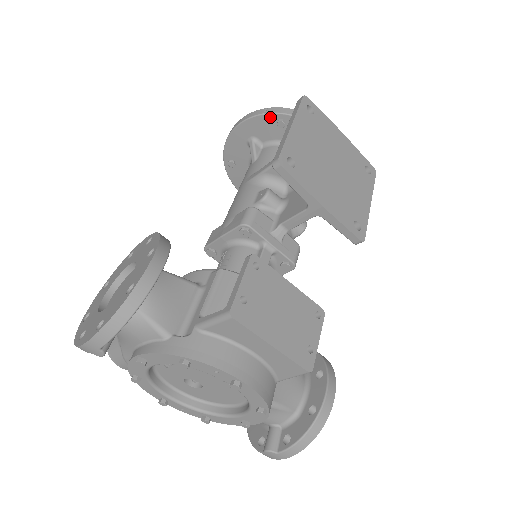
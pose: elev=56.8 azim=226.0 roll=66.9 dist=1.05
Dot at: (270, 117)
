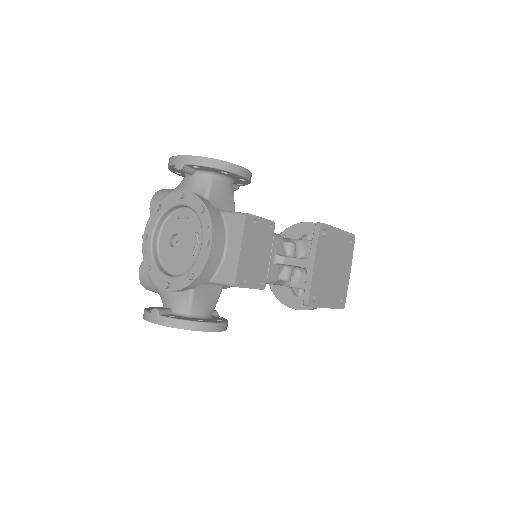
Dot at: occluded
